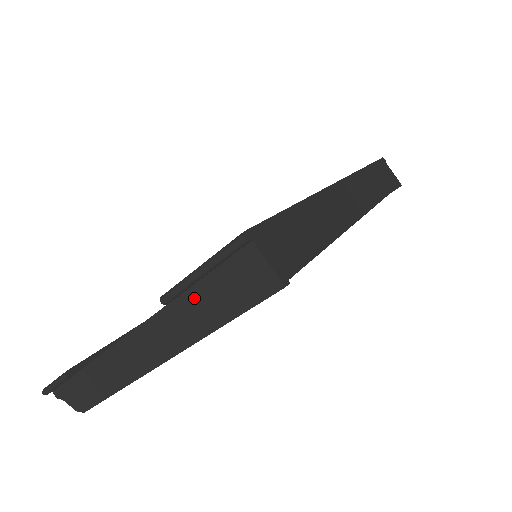
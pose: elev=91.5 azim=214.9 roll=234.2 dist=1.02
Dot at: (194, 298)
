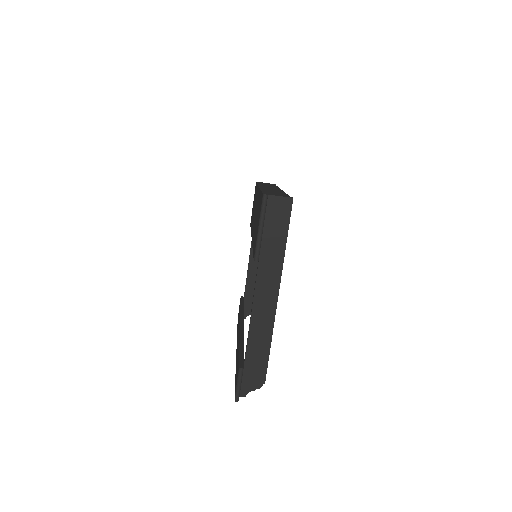
Dot at: (267, 244)
